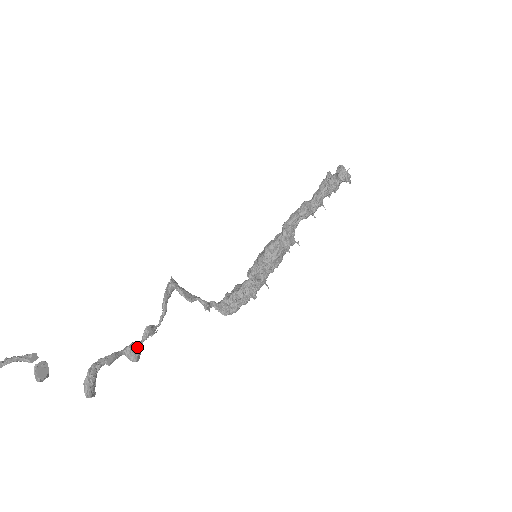
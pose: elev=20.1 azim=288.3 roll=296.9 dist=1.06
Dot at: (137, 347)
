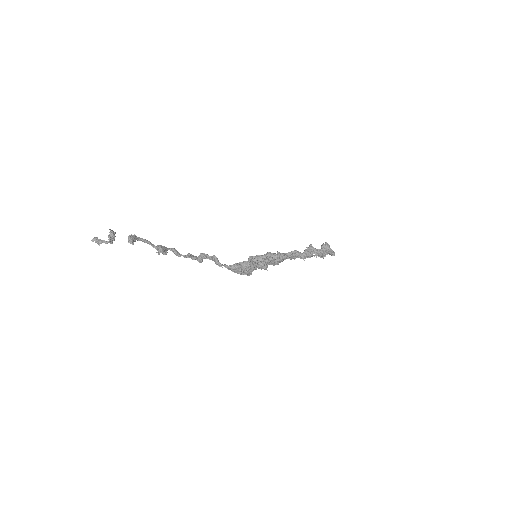
Dot at: (164, 246)
